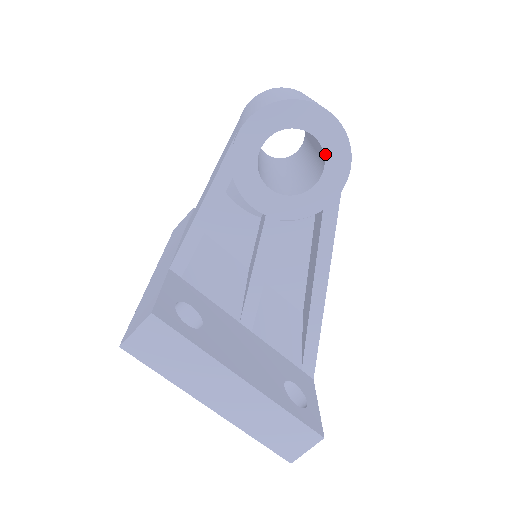
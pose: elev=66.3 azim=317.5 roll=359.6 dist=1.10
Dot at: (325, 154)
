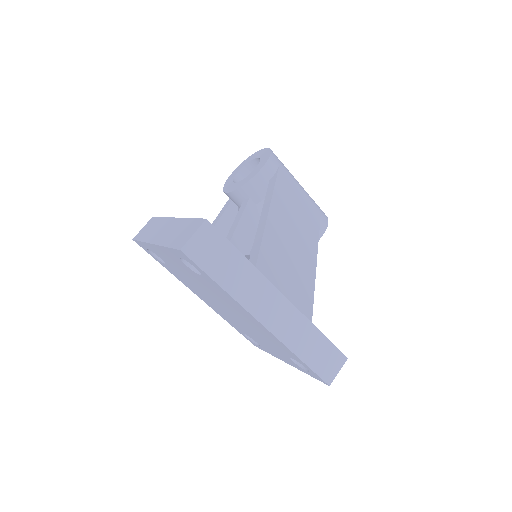
Dot at: (260, 158)
